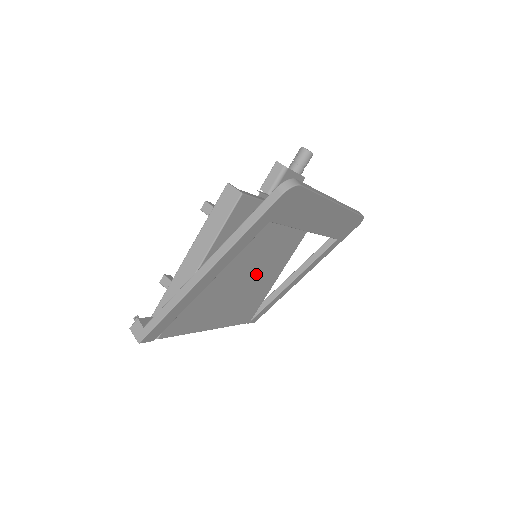
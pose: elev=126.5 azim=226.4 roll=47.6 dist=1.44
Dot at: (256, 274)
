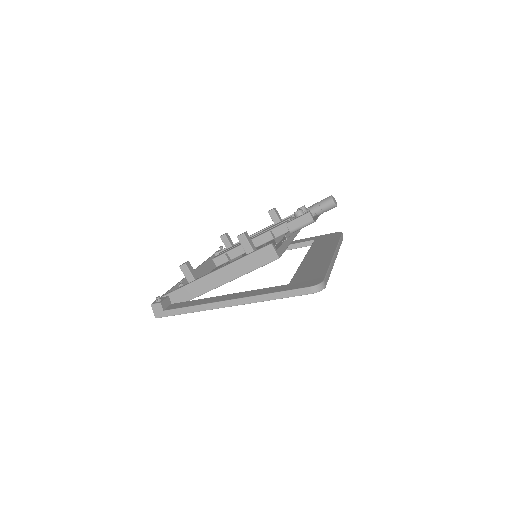
Dot at: occluded
